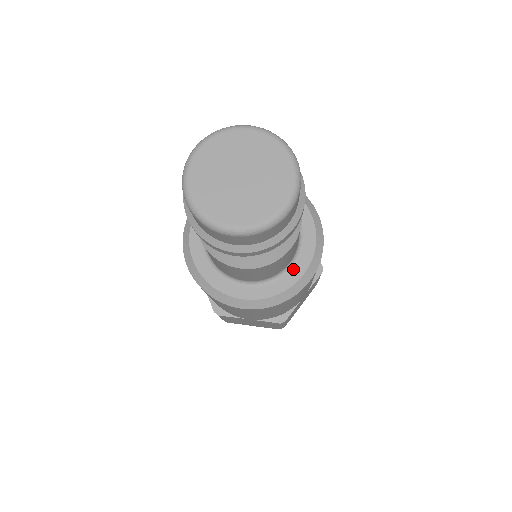
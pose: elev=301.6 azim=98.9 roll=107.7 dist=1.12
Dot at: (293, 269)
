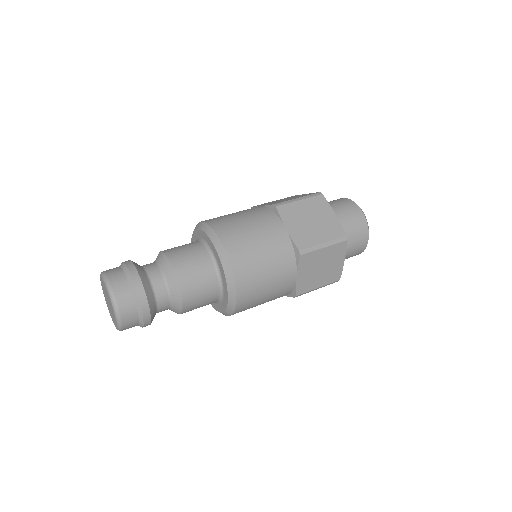
Dot at: (216, 305)
